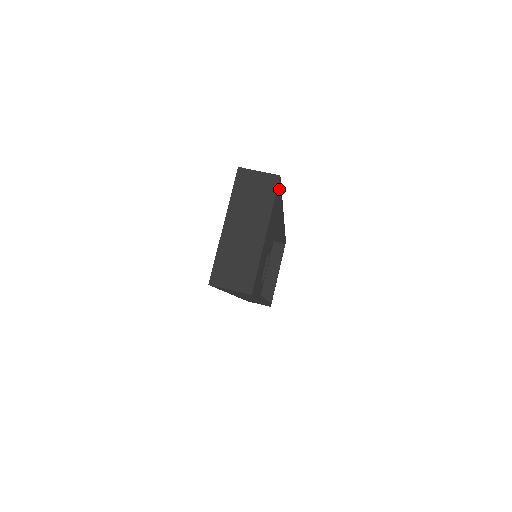
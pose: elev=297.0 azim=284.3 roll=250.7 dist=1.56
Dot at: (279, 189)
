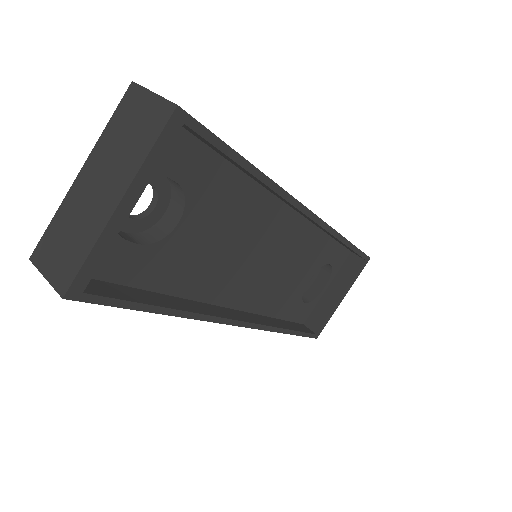
Dot at: (204, 138)
